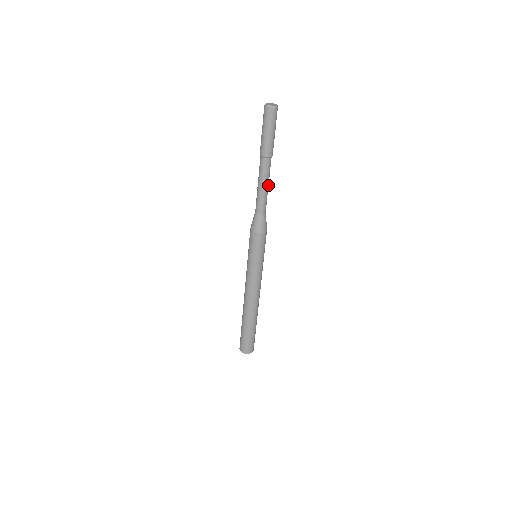
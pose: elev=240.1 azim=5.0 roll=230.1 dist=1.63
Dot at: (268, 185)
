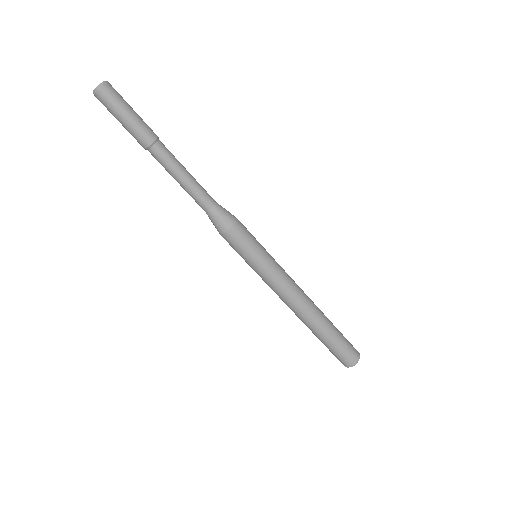
Dot at: (187, 172)
